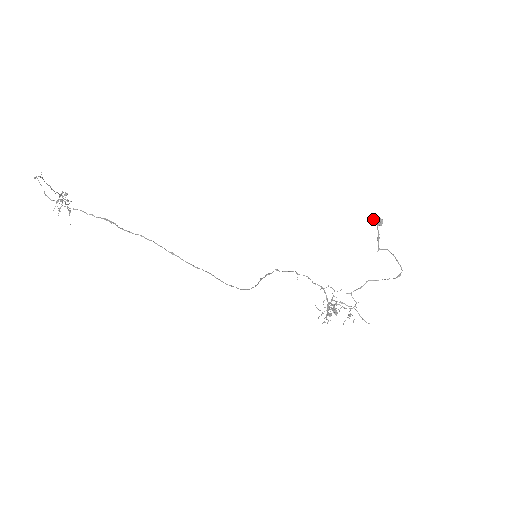
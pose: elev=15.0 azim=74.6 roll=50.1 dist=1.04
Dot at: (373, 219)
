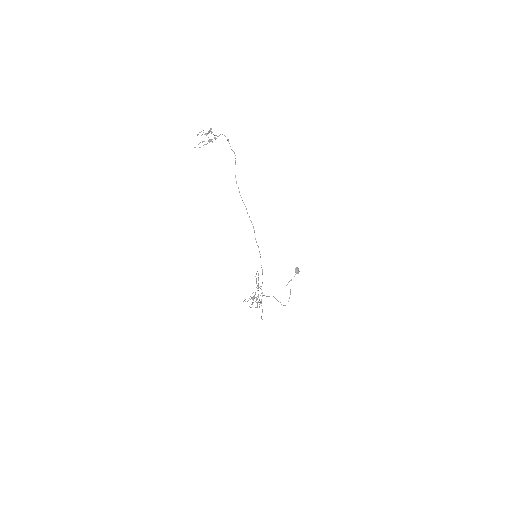
Dot at: (297, 269)
